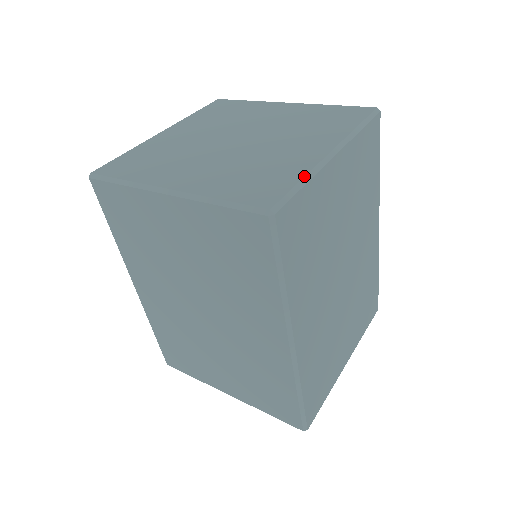
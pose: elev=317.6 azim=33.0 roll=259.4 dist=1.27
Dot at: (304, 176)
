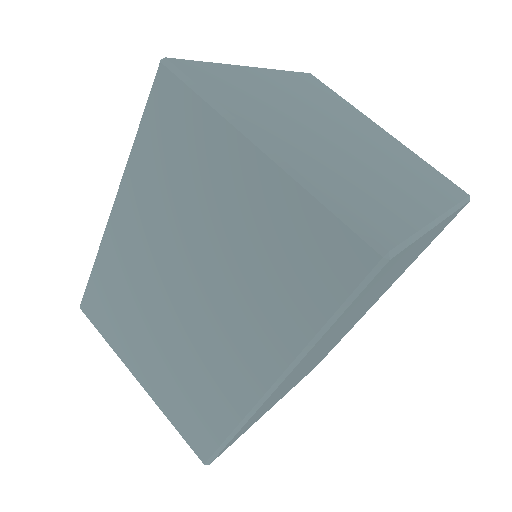
Dot at: (417, 230)
